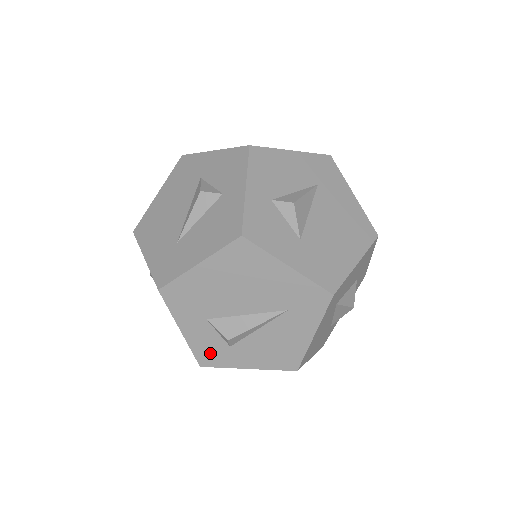
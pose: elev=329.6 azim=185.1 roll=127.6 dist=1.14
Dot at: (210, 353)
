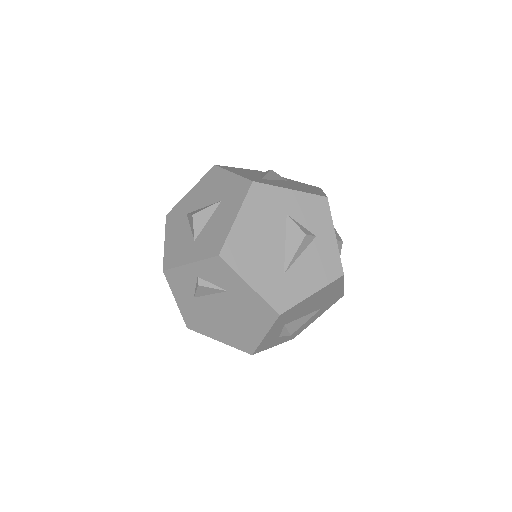
Dot at: (266, 344)
